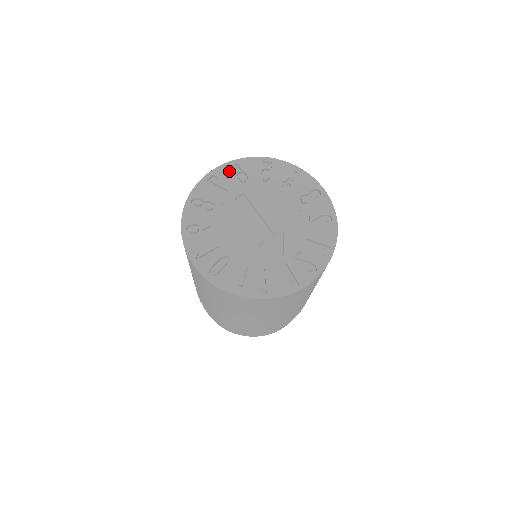
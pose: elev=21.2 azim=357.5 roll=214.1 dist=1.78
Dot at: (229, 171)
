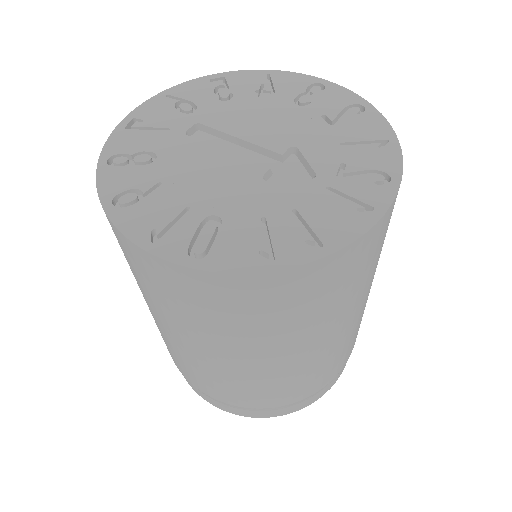
Dot at: (159, 106)
